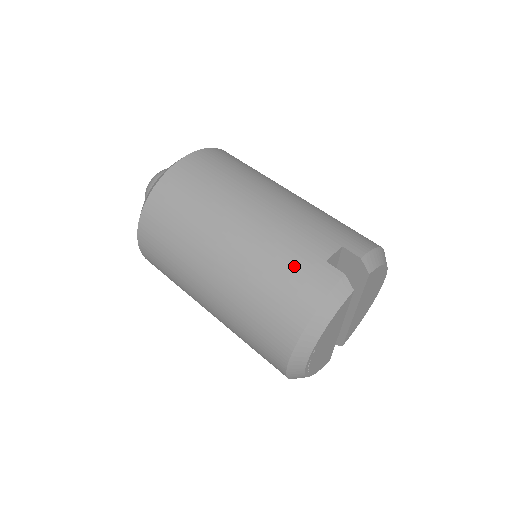
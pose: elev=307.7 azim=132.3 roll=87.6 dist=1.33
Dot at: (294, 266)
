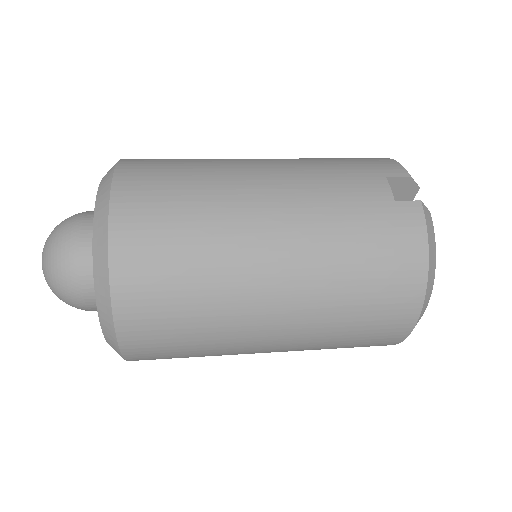
Dot at: (373, 228)
